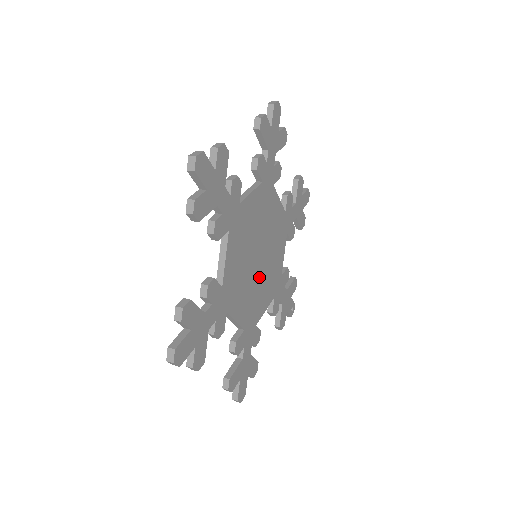
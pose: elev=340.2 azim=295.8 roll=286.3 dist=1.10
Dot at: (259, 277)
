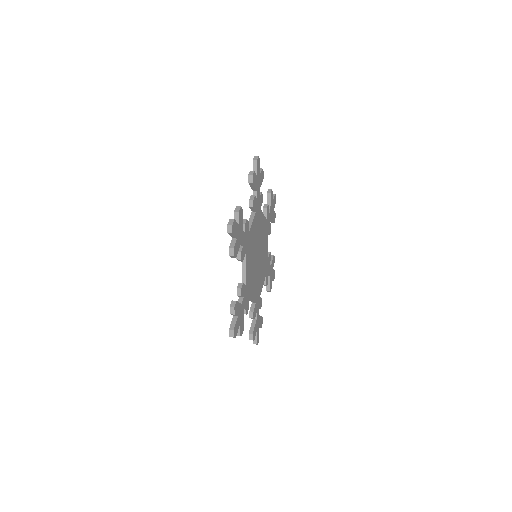
Dot at: (259, 268)
